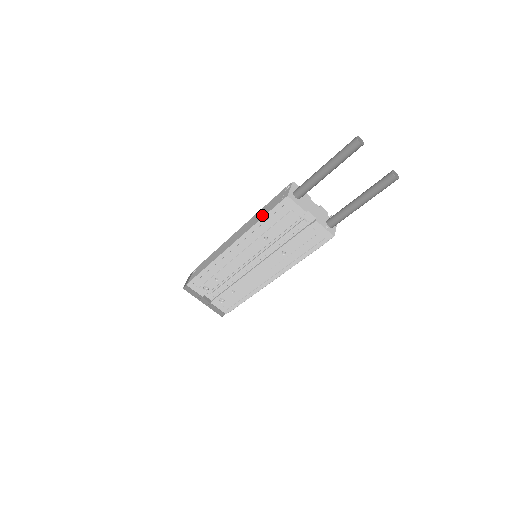
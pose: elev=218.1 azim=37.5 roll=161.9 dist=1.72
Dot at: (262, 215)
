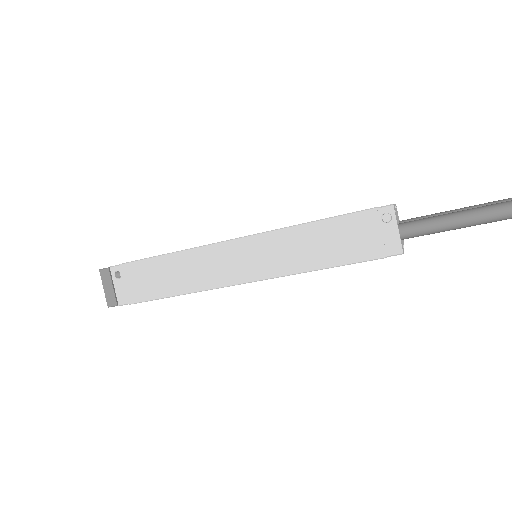
Dot at: (328, 258)
